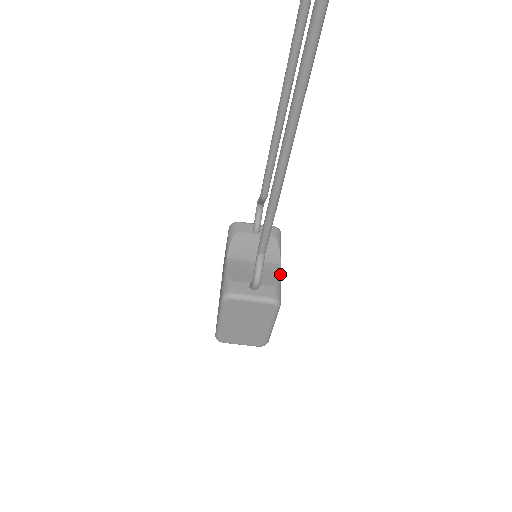
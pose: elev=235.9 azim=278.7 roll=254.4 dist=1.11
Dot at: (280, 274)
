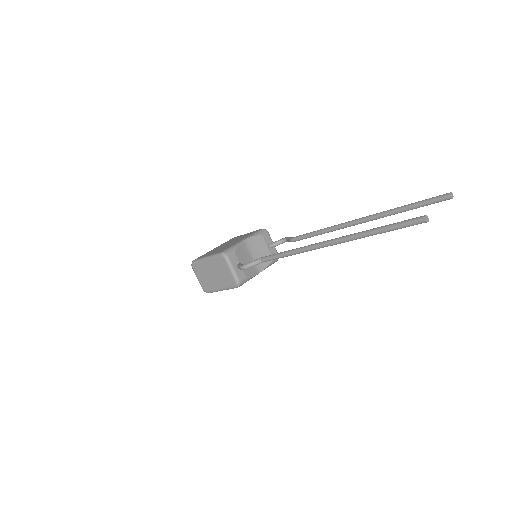
Dot at: (254, 276)
